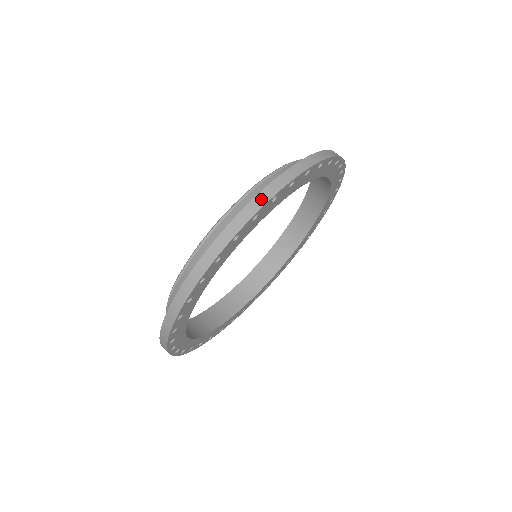
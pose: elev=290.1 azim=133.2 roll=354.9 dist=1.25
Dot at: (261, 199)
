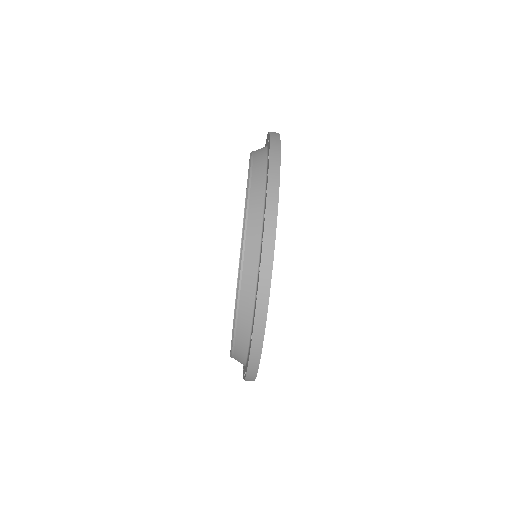
Dot at: (261, 309)
